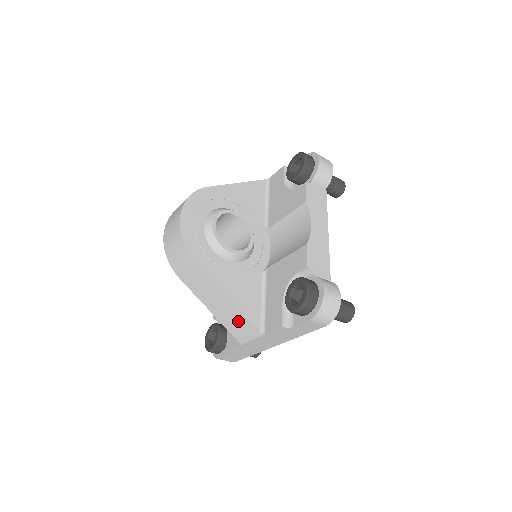
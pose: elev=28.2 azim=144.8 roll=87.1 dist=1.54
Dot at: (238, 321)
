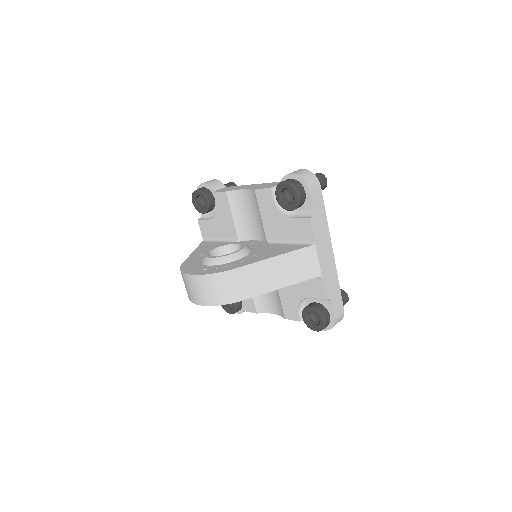
Dot at: (297, 262)
